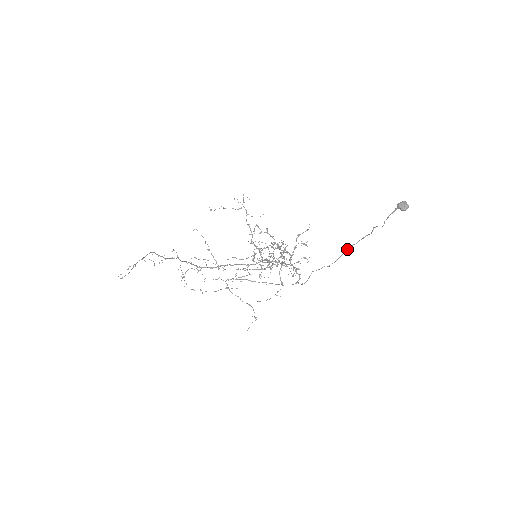
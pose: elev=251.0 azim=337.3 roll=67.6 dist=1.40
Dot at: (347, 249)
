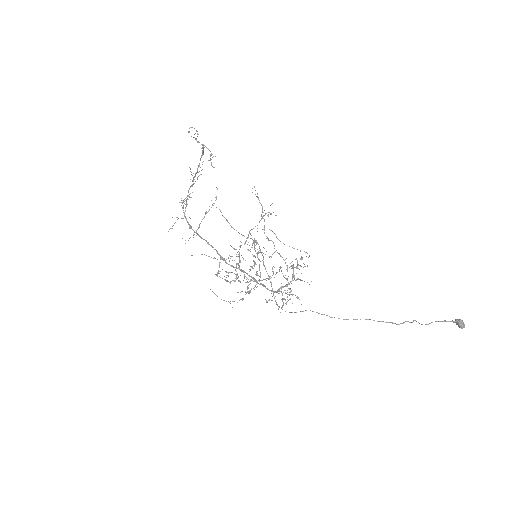
Dot at: occluded
